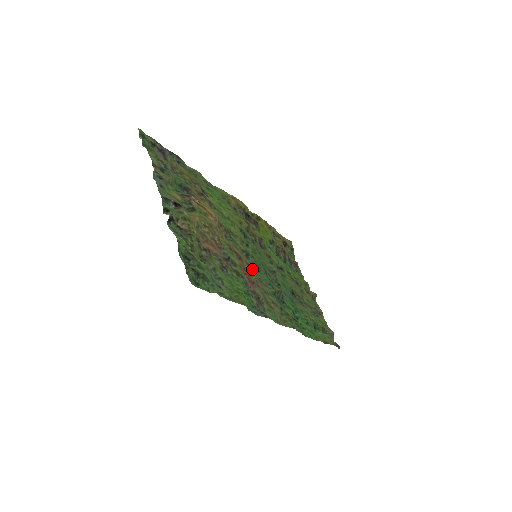
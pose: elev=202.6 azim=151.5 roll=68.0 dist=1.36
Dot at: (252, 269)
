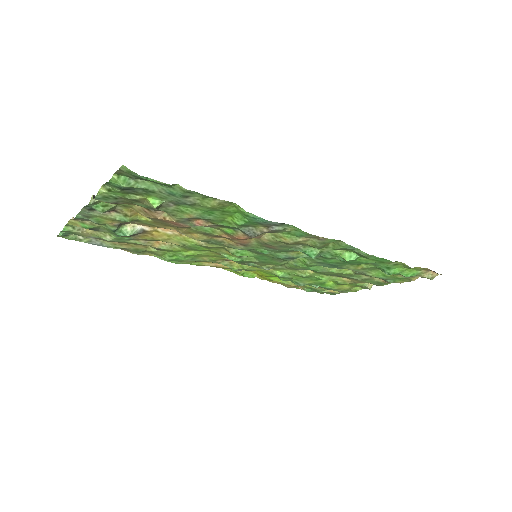
Dot at: (251, 245)
